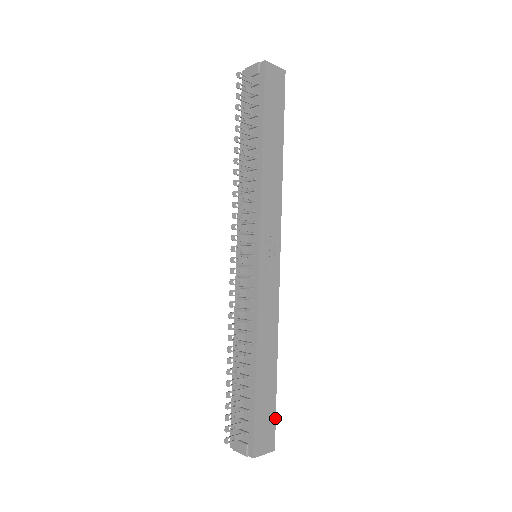
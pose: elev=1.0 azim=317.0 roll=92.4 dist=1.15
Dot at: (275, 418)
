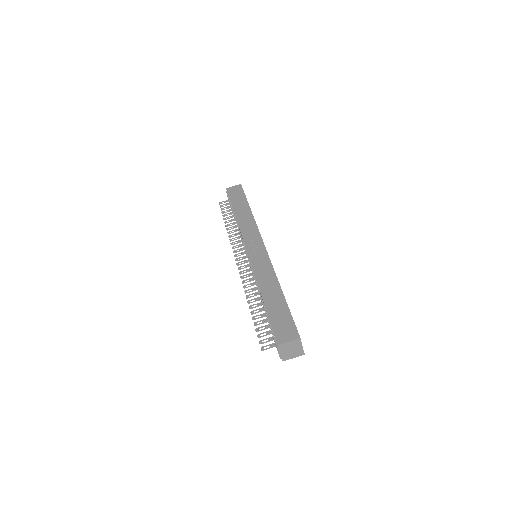
Dot at: occluded
